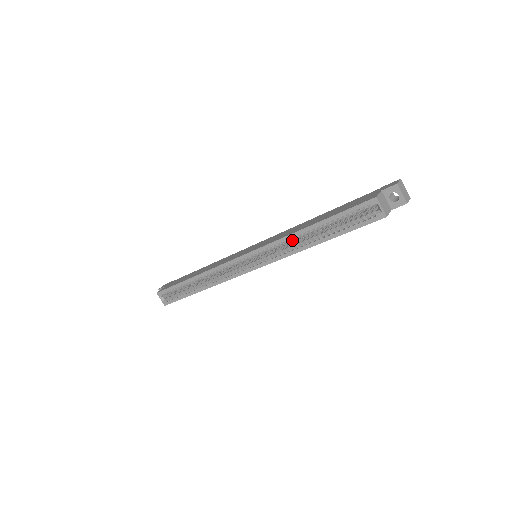
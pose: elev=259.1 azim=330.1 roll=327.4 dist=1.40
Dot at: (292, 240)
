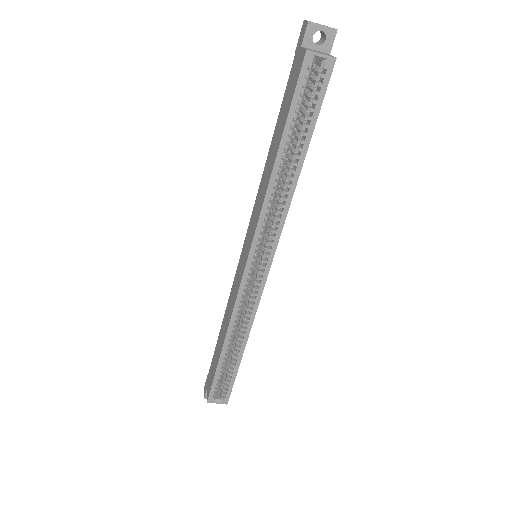
Dot at: (274, 195)
